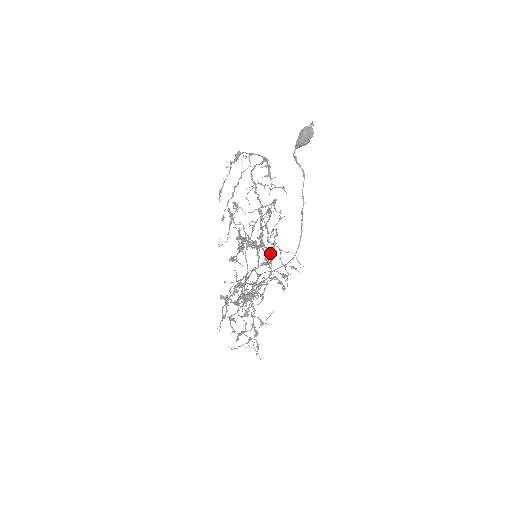
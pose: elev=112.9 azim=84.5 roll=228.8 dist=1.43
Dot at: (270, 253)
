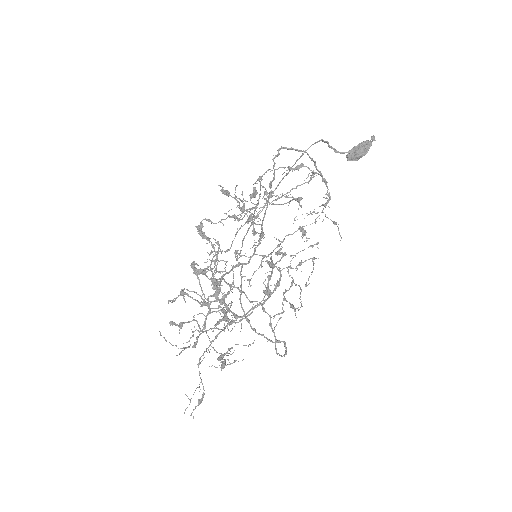
Dot at: (280, 279)
